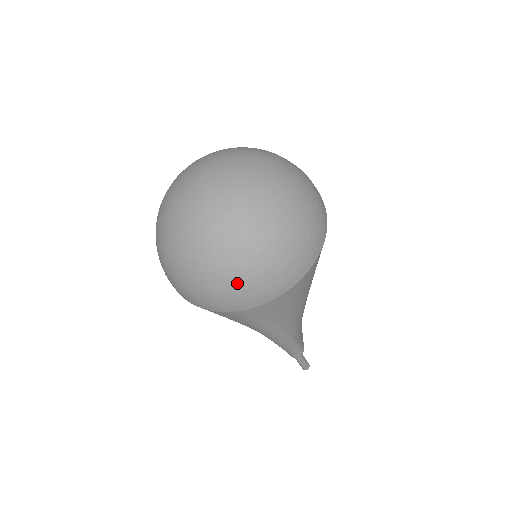
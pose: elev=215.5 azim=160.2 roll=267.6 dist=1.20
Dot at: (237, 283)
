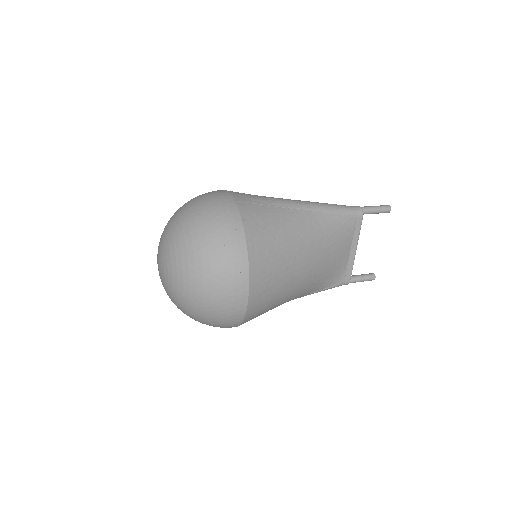
Dot at: occluded
